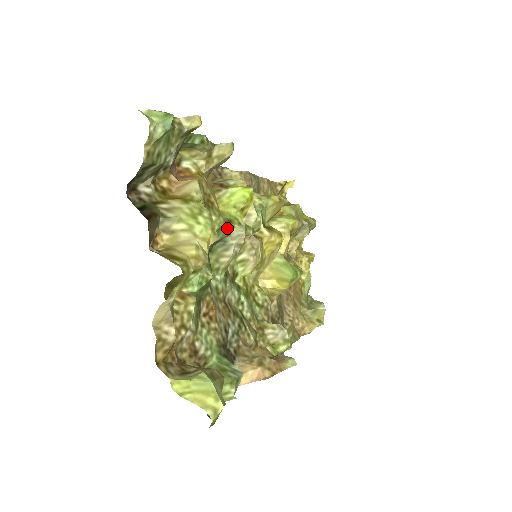
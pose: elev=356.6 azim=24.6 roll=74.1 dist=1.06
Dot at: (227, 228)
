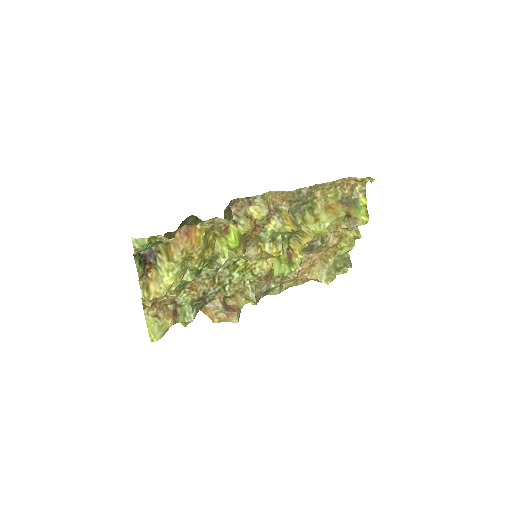
Dot at: occluded
